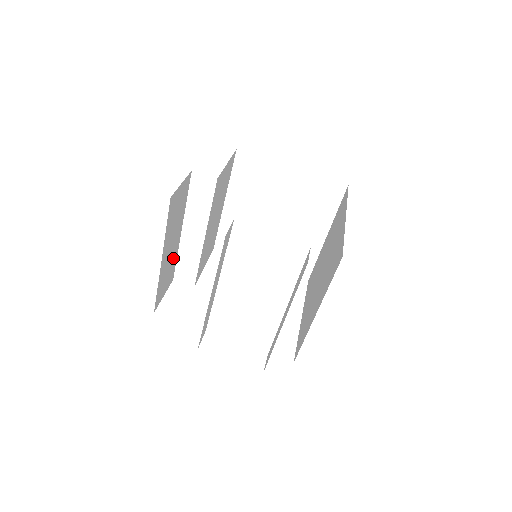
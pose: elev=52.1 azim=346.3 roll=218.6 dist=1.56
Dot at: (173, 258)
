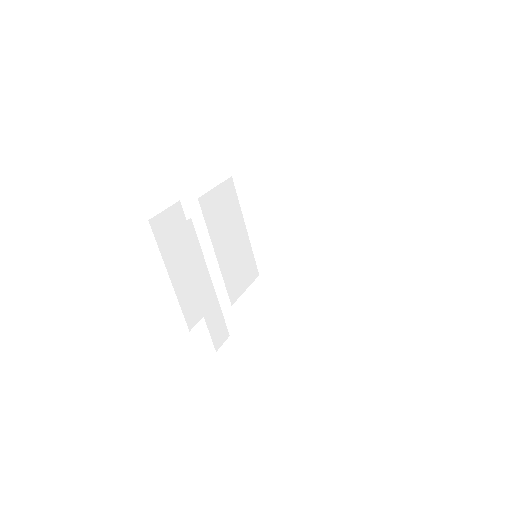
Dot at: occluded
